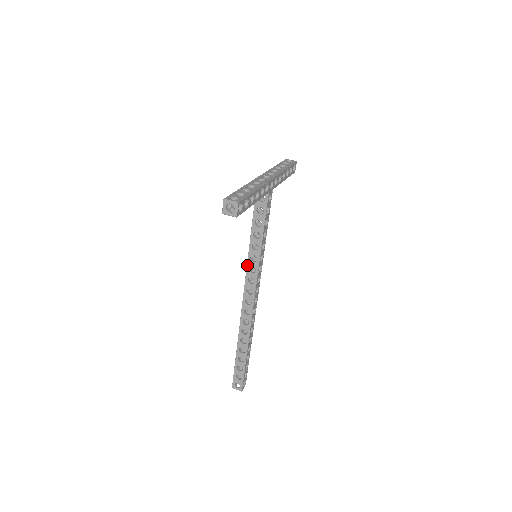
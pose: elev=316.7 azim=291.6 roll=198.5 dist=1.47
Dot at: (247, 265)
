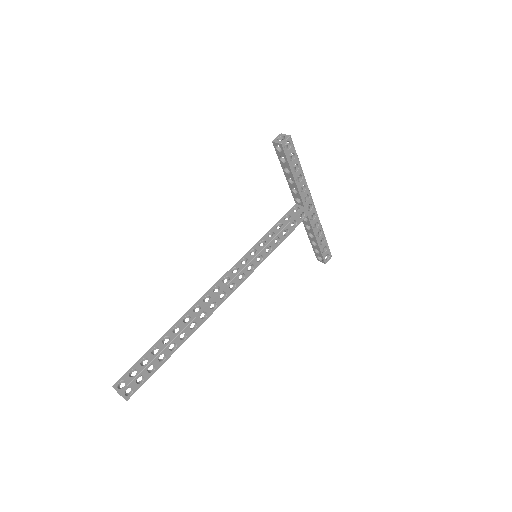
Dot at: (243, 256)
